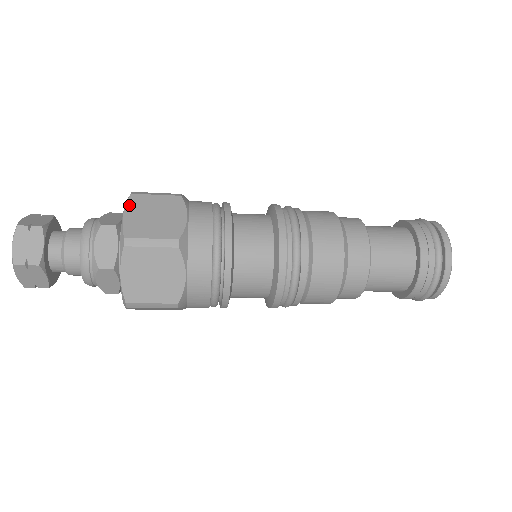
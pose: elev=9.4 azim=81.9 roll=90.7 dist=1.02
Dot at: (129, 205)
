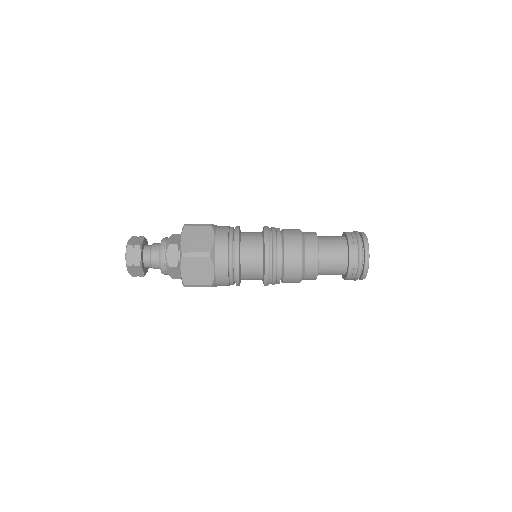
Dot at: (183, 233)
